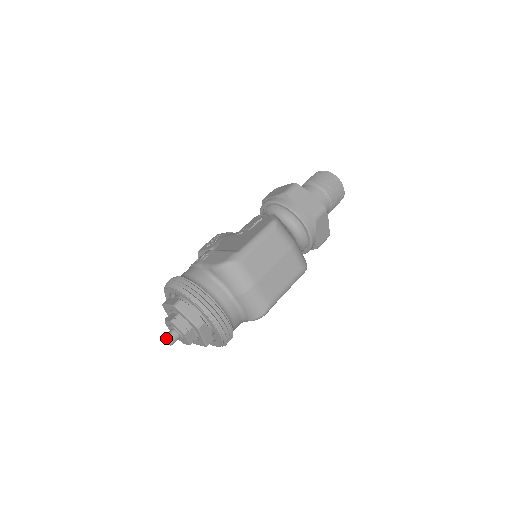
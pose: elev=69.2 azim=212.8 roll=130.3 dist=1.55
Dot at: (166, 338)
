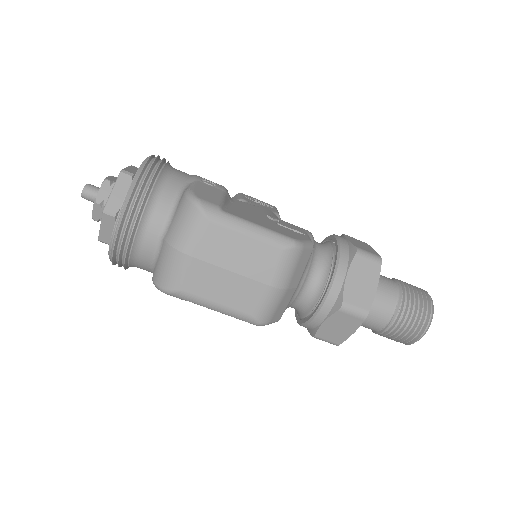
Dot at: (86, 185)
